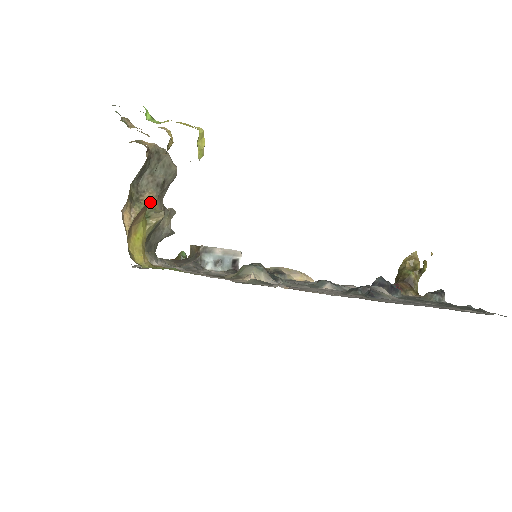
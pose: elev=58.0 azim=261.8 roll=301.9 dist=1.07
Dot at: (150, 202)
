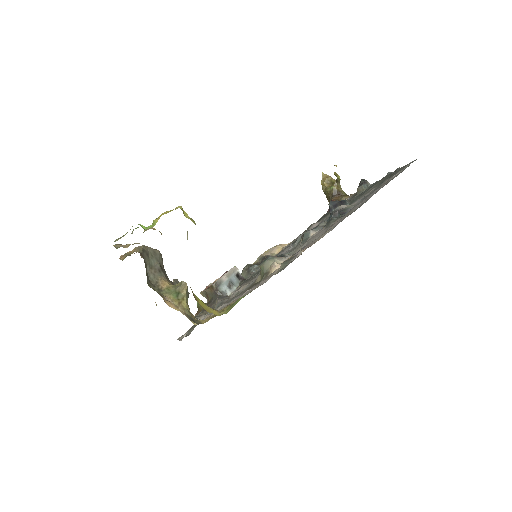
Dot at: (167, 285)
